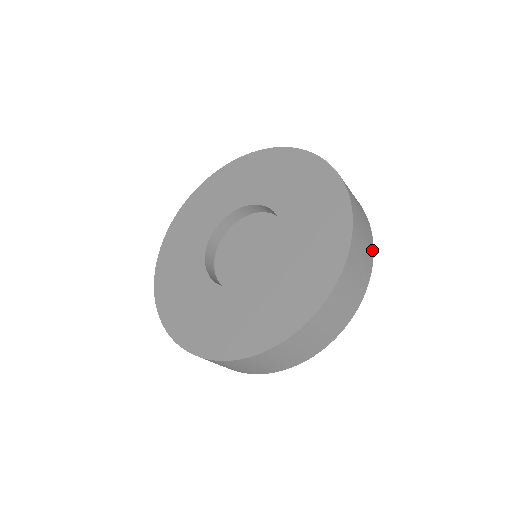
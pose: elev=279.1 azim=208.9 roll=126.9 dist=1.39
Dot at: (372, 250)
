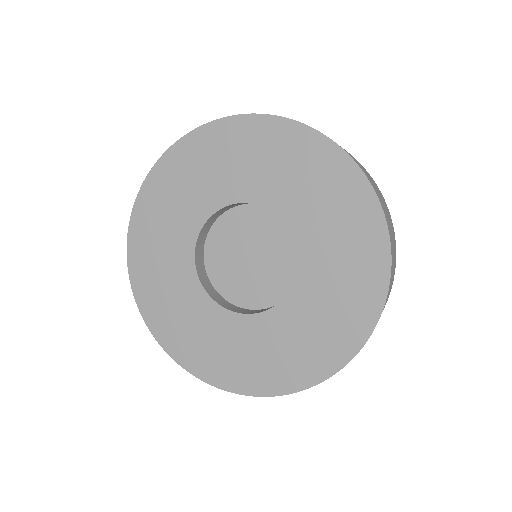
Dot at: occluded
